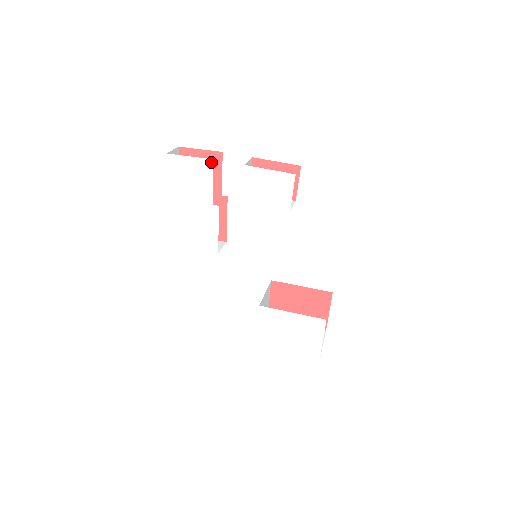
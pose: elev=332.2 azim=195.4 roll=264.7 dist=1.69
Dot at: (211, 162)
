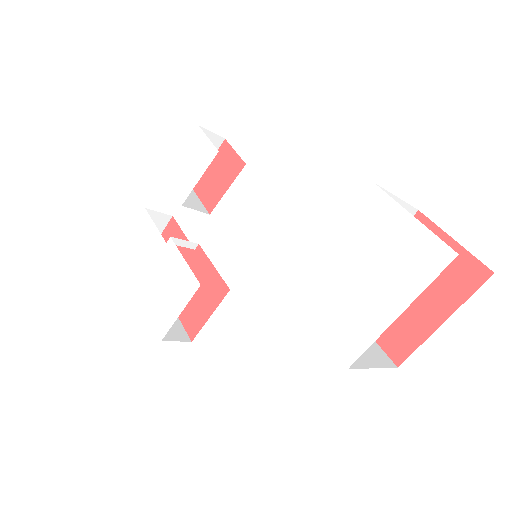
Dot at: (145, 212)
